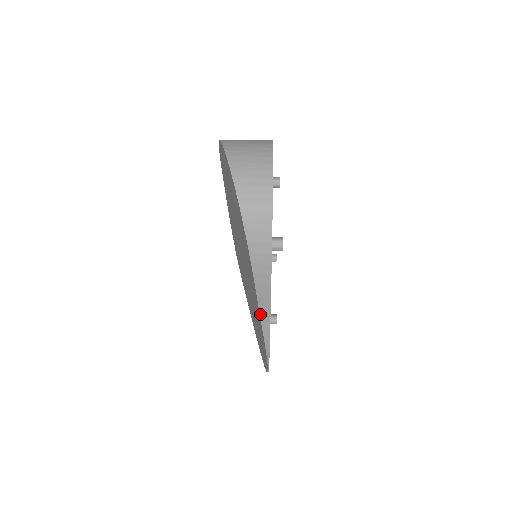
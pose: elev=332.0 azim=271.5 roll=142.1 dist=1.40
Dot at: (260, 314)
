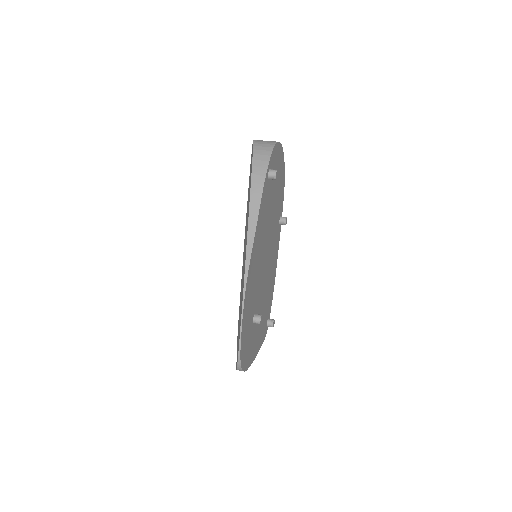
Dot at: (248, 225)
